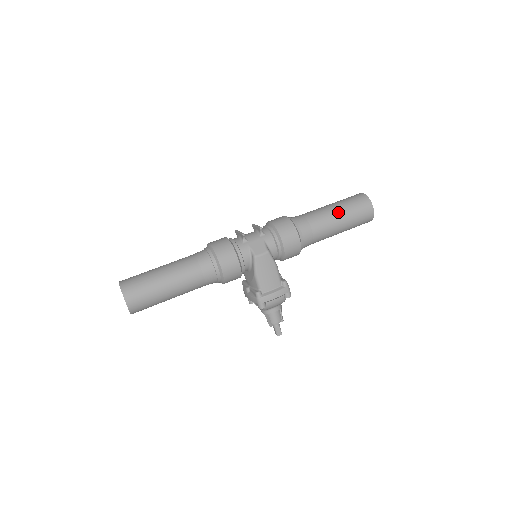
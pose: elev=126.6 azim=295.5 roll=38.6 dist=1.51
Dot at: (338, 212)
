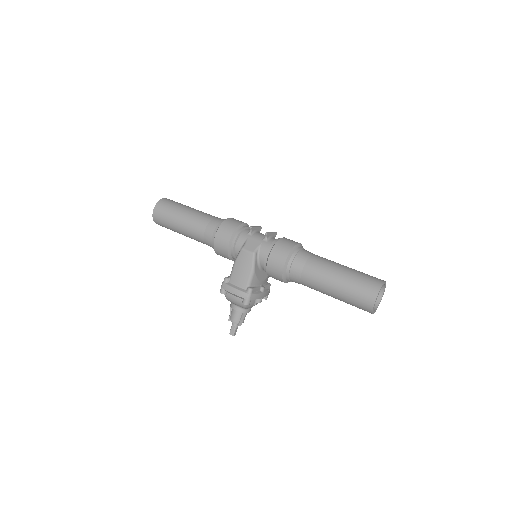
Dot at: (339, 274)
